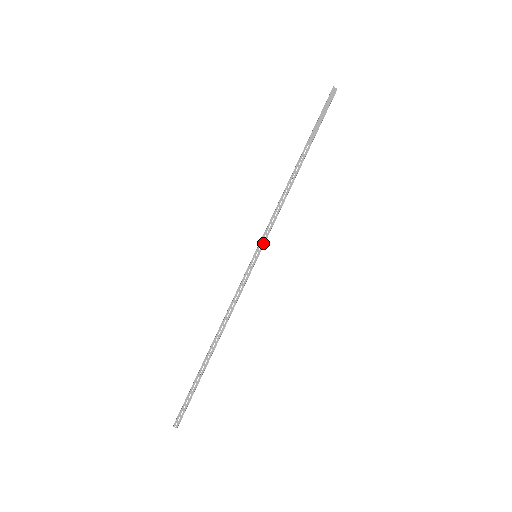
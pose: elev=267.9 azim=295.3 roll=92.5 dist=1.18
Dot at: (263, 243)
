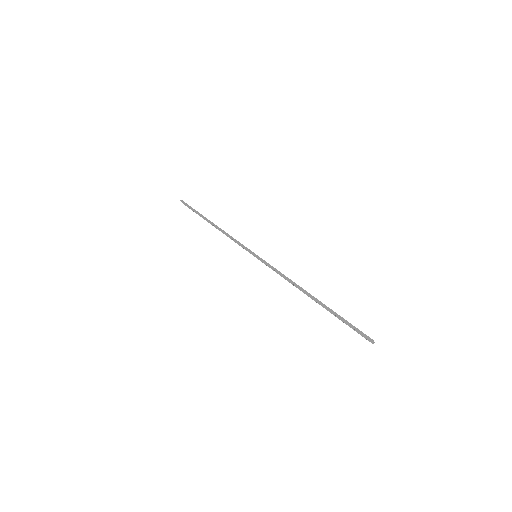
Dot at: (263, 262)
